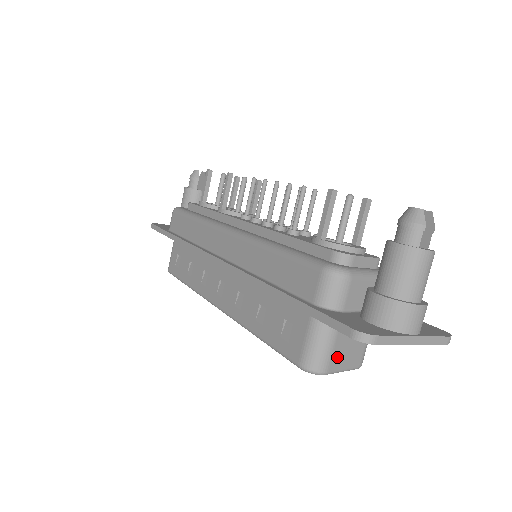
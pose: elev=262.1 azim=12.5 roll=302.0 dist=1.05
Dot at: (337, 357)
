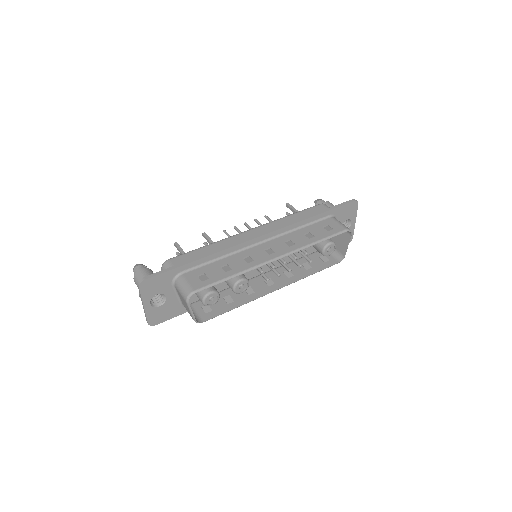
Dot at: (345, 235)
